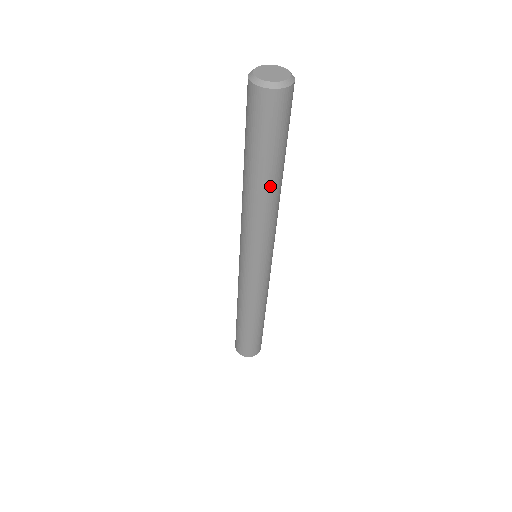
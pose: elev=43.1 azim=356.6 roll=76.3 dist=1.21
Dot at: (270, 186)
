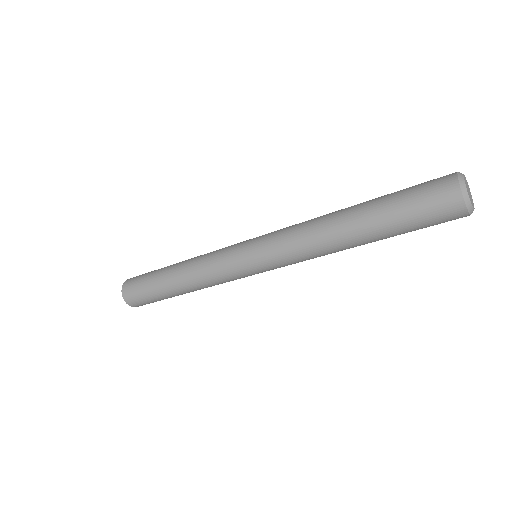
Dot at: occluded
